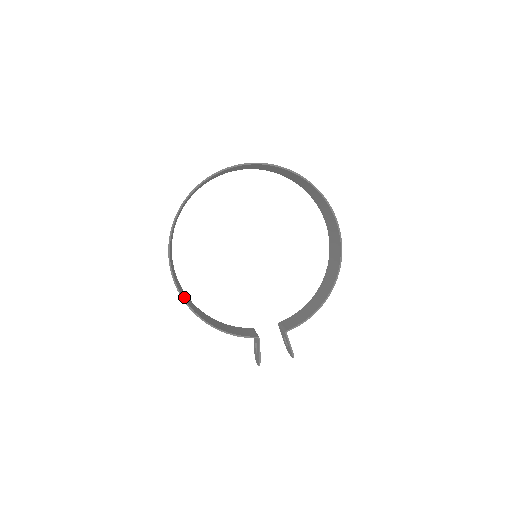
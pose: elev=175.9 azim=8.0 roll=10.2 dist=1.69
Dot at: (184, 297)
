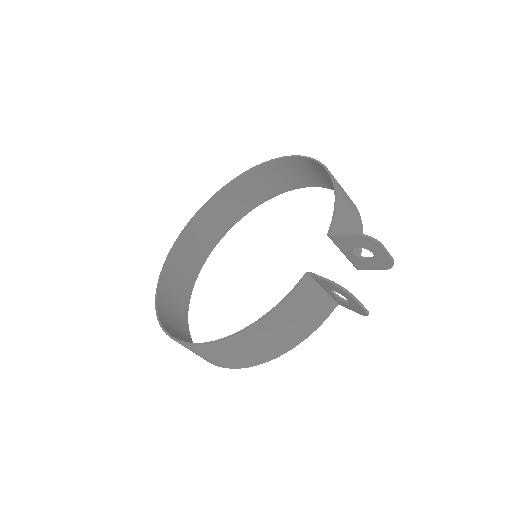
Dot at: (212, 349)
